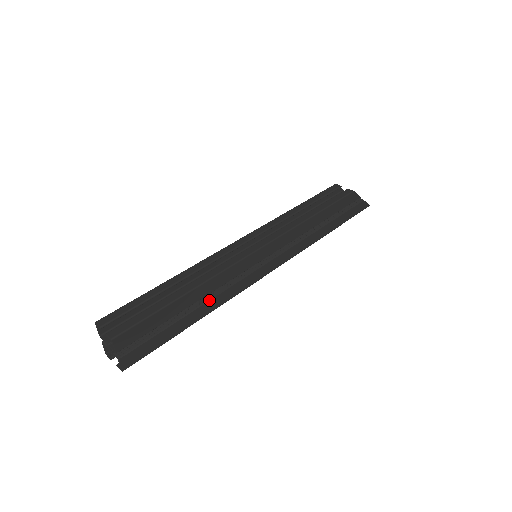
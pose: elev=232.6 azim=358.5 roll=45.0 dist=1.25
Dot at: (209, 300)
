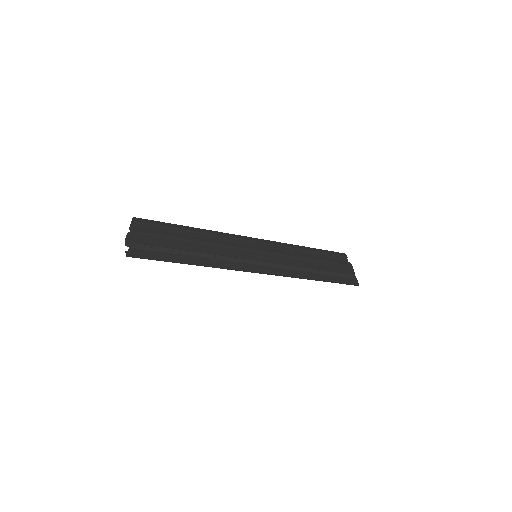
Dot at: (206, 257)
